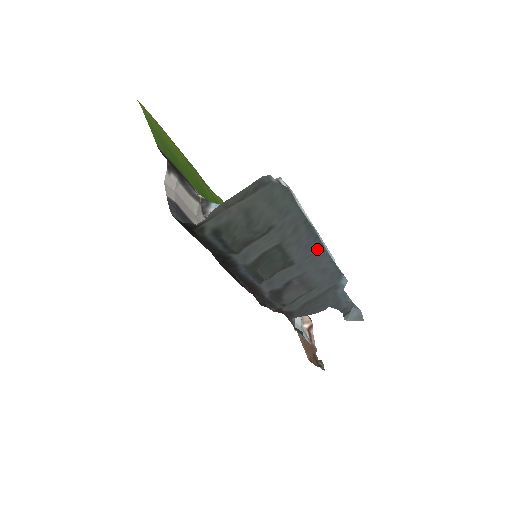
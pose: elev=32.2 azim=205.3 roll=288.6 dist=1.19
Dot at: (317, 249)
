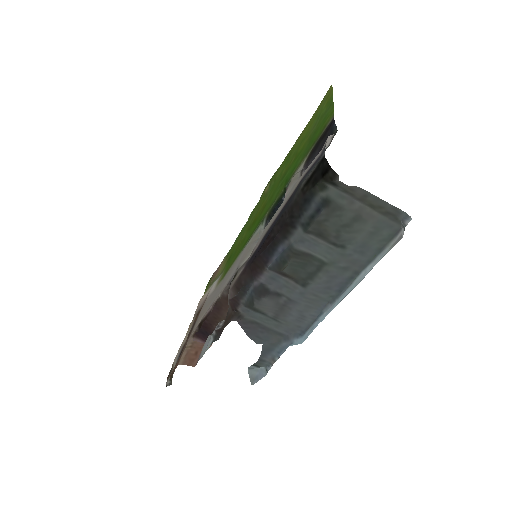
Dot at: (326, 298)
